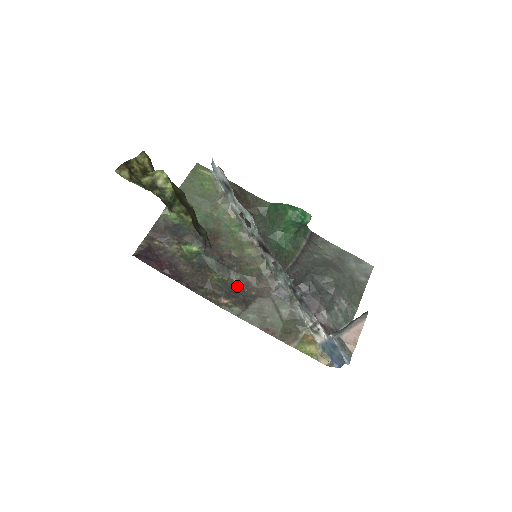
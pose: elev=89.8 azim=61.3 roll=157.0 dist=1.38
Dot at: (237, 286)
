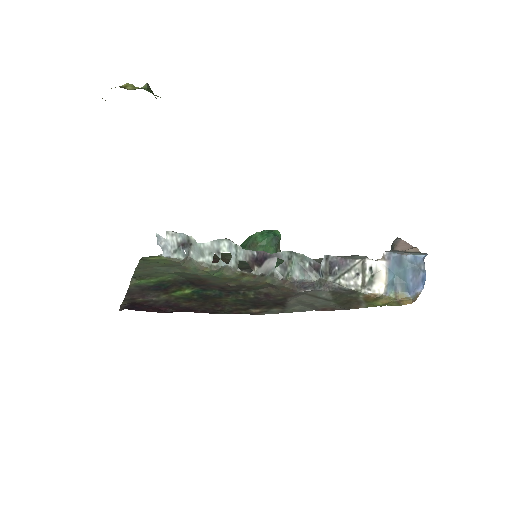
Dot at: (258, 299)
